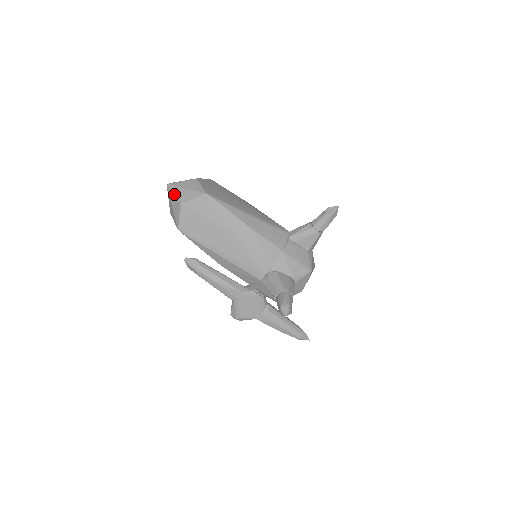
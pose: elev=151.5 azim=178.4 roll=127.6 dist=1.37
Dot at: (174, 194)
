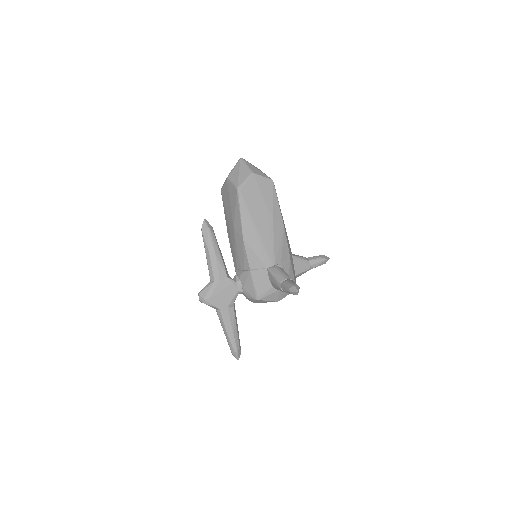
Dot at: (247, 165)
